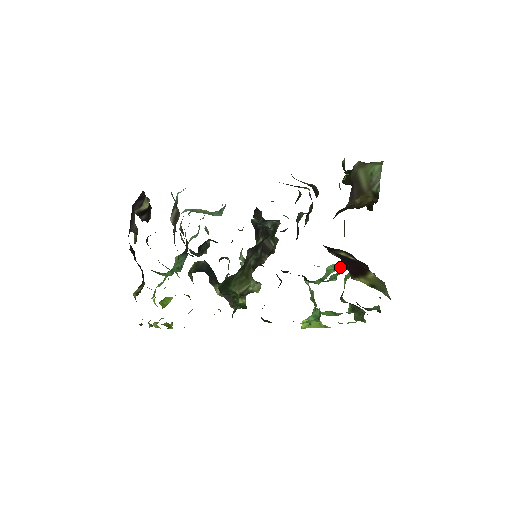
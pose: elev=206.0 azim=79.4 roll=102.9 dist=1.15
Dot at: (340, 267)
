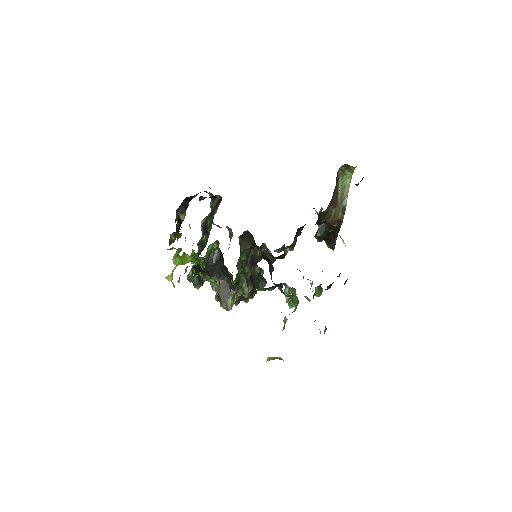
Dot at: occluded
